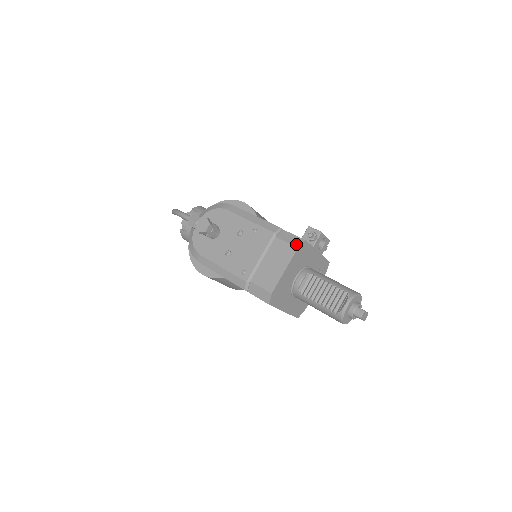
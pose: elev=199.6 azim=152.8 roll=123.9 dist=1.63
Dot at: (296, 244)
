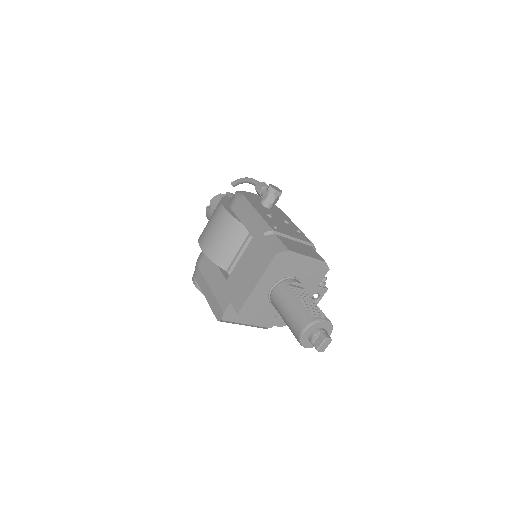
Dot at: occluded
